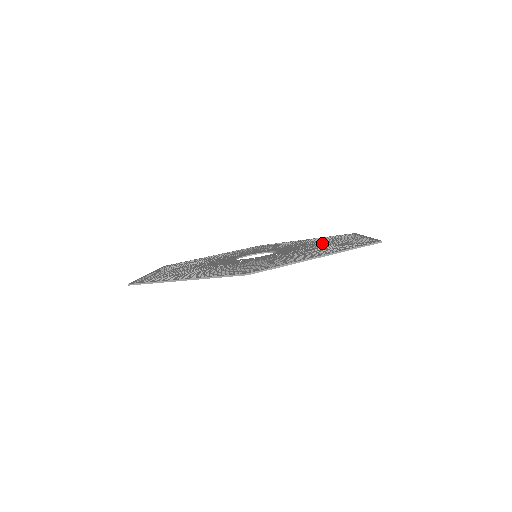
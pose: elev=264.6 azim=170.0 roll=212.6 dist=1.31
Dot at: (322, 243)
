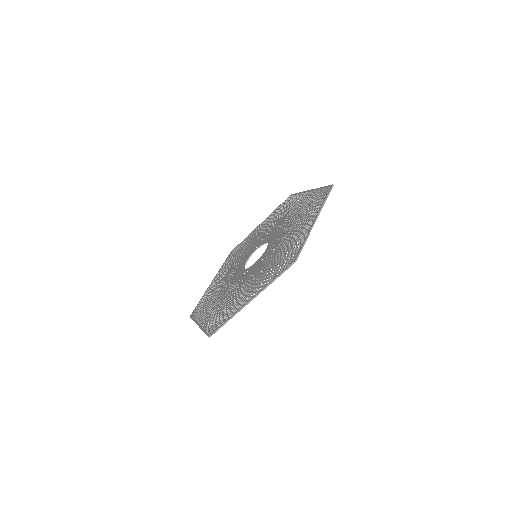
Dot at: (287, 215)
